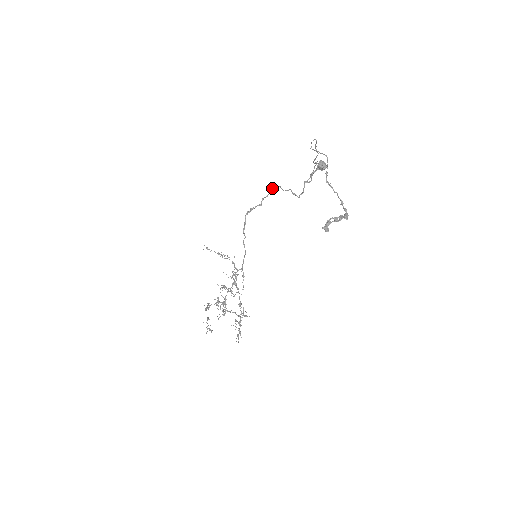
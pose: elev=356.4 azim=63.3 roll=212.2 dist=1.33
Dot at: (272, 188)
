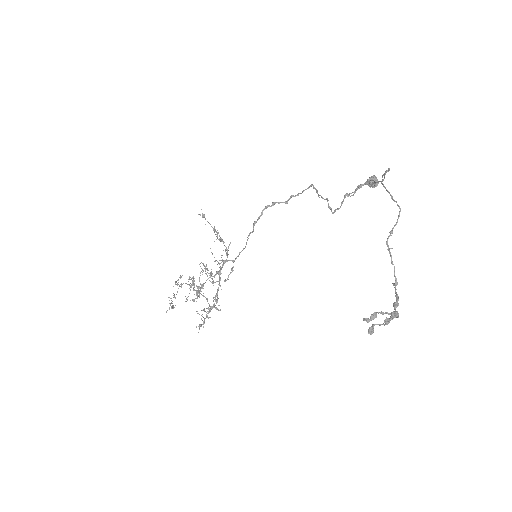
Dot at: (307, 188)
